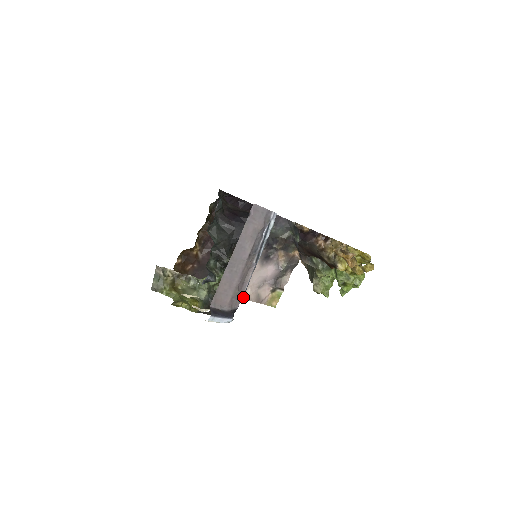
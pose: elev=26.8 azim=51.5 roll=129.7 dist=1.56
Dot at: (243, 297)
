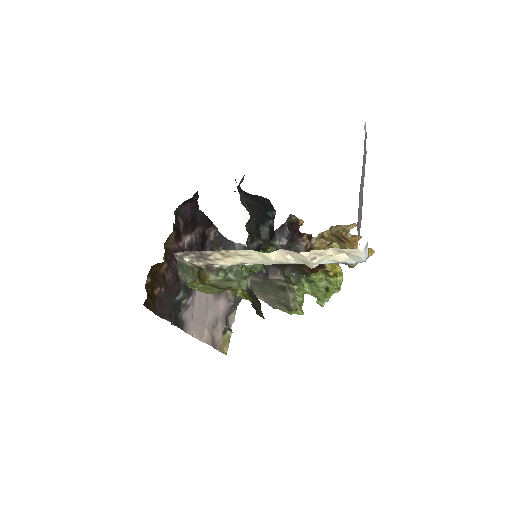
Dot at: (201, 340)
